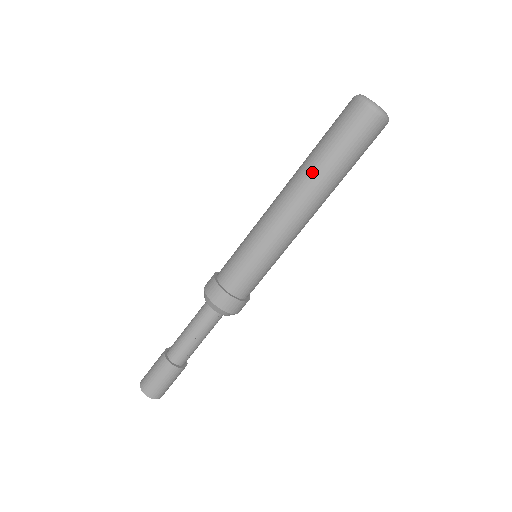
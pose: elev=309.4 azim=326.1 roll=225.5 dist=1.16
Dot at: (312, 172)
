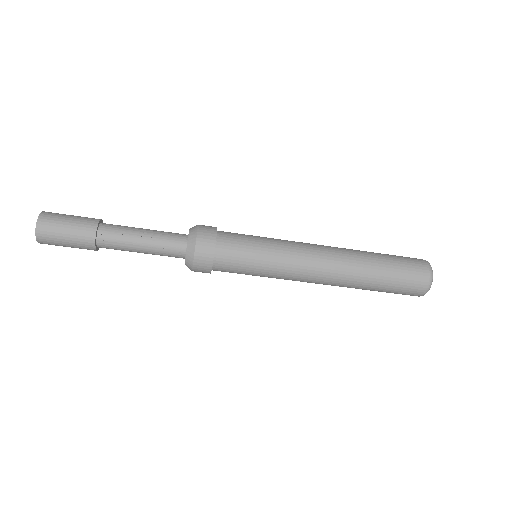
Dot at: (357, 250)
